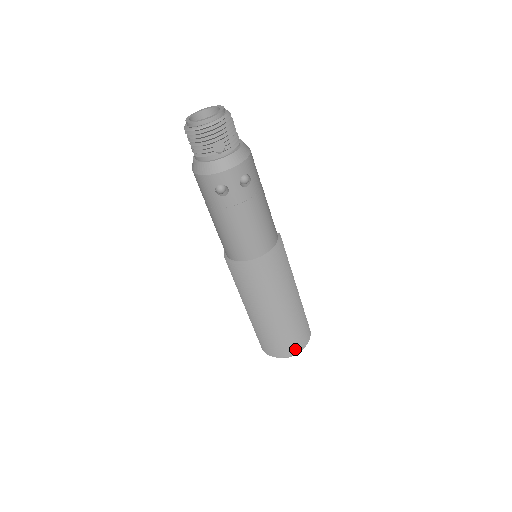
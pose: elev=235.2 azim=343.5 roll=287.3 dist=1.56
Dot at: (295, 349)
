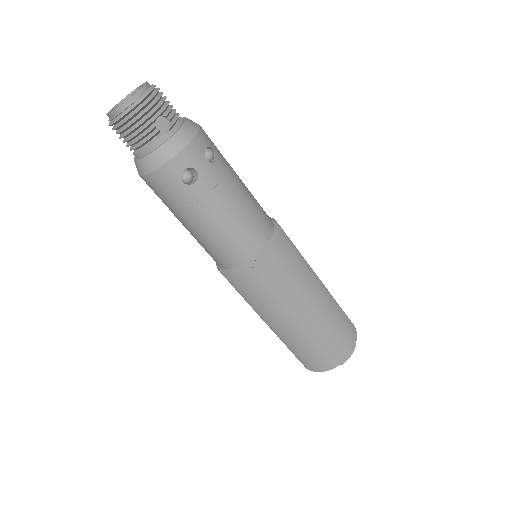
Dot at: (349, 346)
